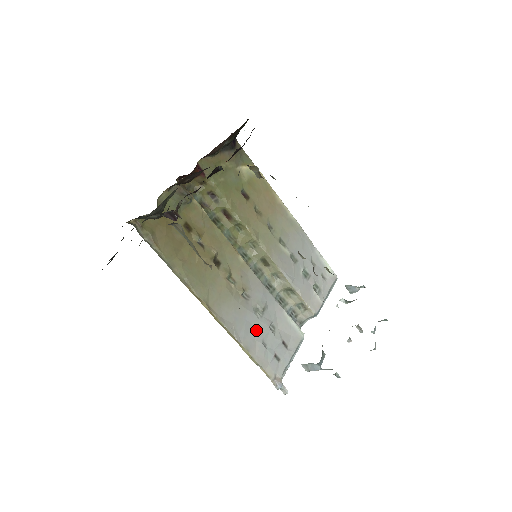
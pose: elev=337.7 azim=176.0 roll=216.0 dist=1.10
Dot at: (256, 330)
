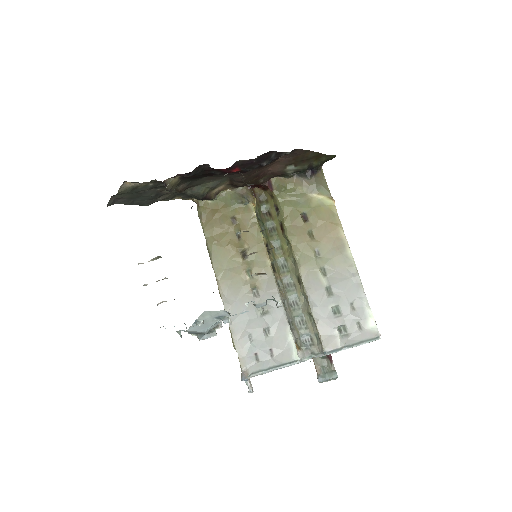
Dot at: (249, 323)
